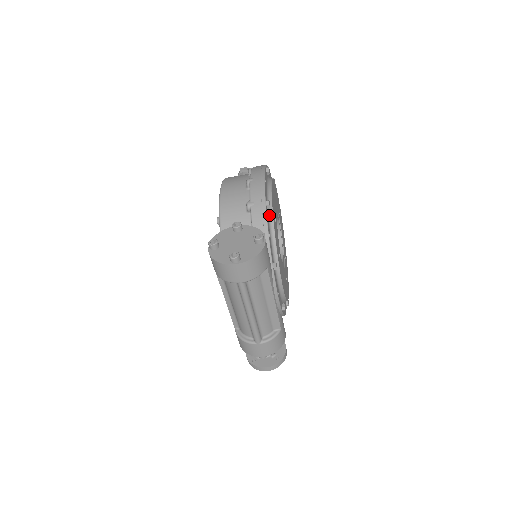
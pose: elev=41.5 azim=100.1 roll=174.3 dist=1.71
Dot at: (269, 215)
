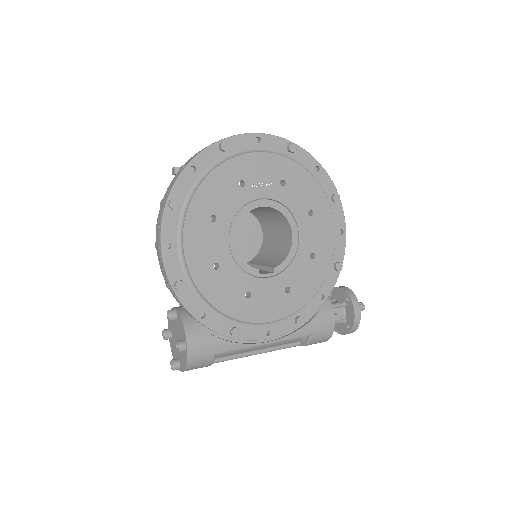
Dot at: (193, 287)
